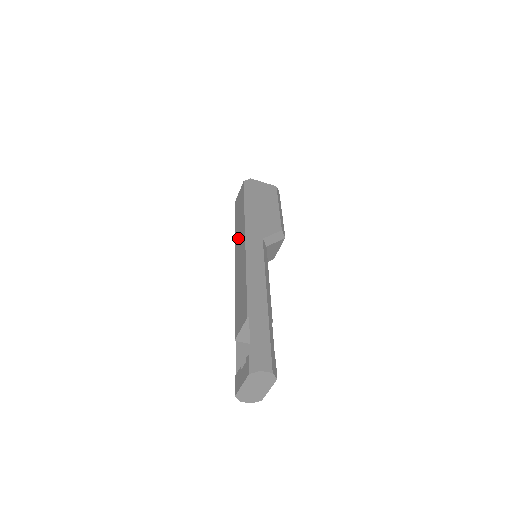
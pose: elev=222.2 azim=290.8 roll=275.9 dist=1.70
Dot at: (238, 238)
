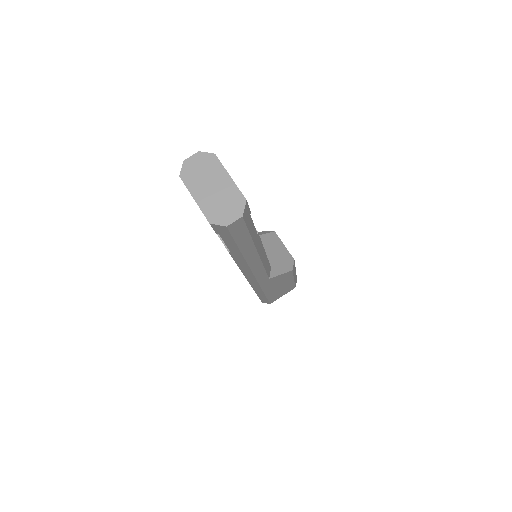
Dot at: occluded
